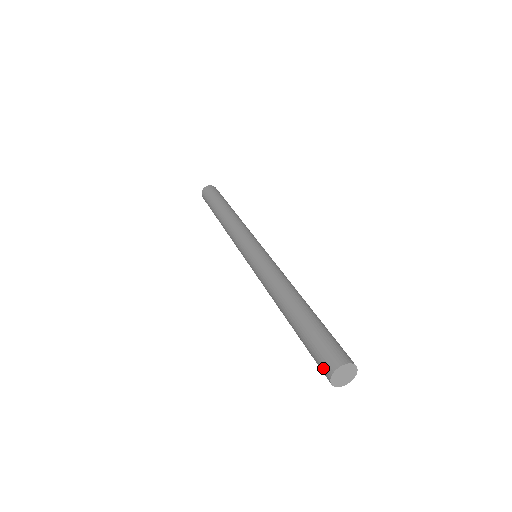
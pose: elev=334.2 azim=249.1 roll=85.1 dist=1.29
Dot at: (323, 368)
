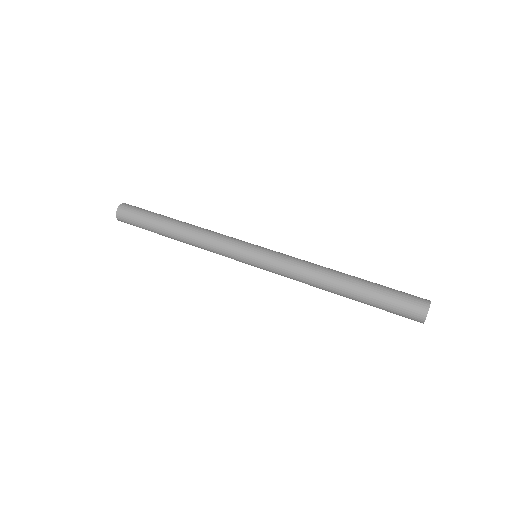
Dot at: (412, 319)
